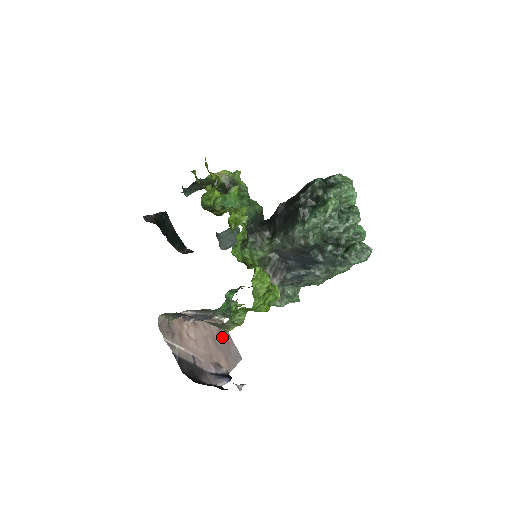
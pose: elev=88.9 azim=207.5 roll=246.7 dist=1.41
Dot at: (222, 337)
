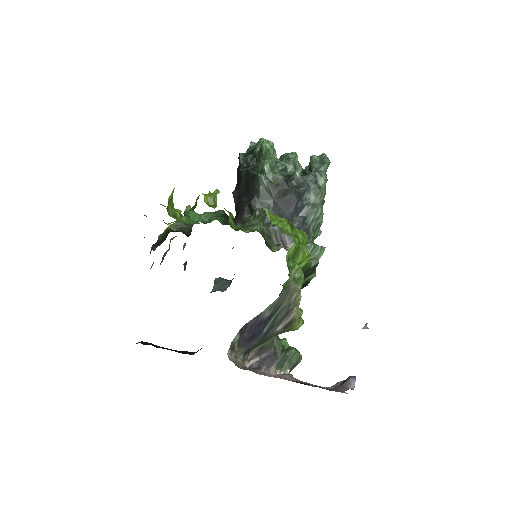
Dot at: occluded
